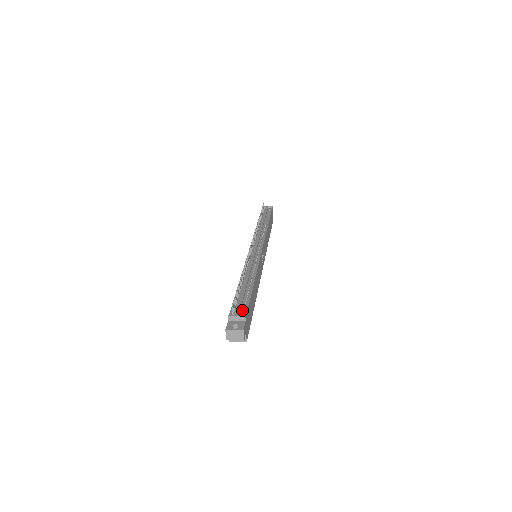
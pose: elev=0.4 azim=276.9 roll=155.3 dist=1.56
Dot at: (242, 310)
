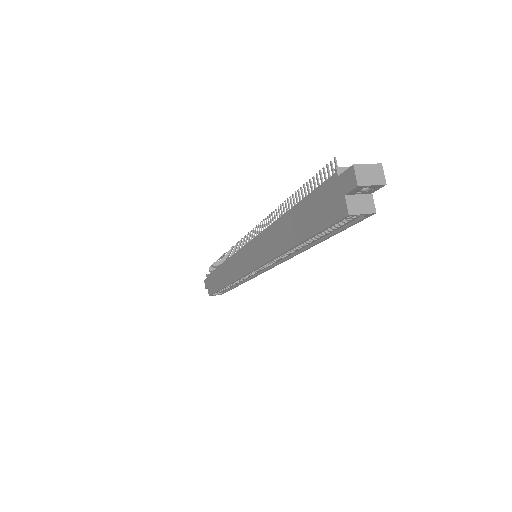
Dot at: occluded
